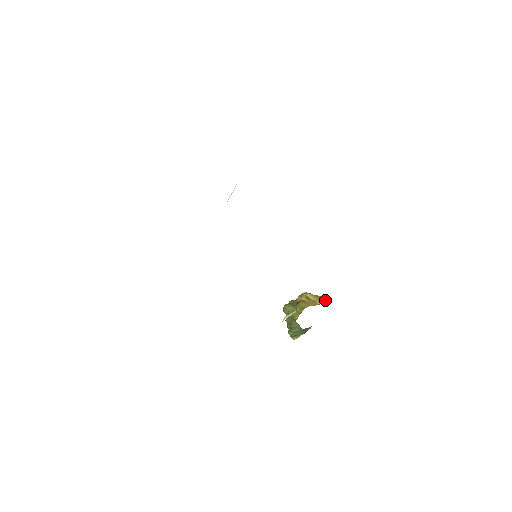
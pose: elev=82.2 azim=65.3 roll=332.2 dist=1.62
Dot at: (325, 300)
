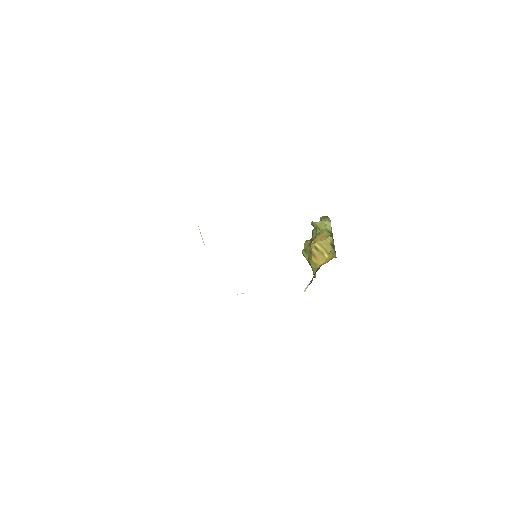
Dot at: (332, 243)
